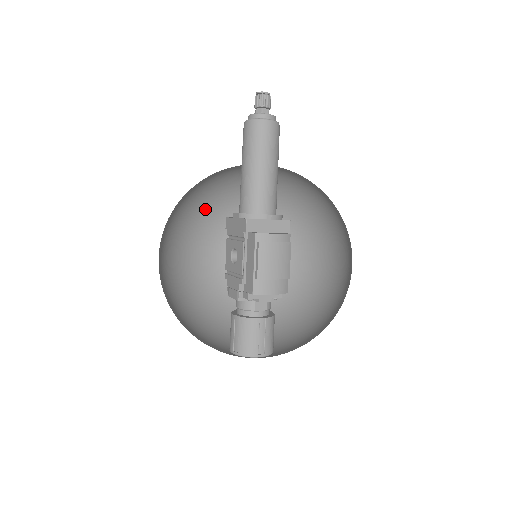
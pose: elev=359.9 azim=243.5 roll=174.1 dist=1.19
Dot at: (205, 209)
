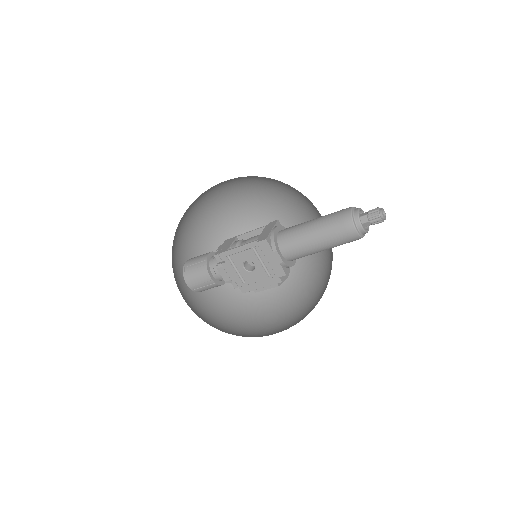
Dot at: occluded
